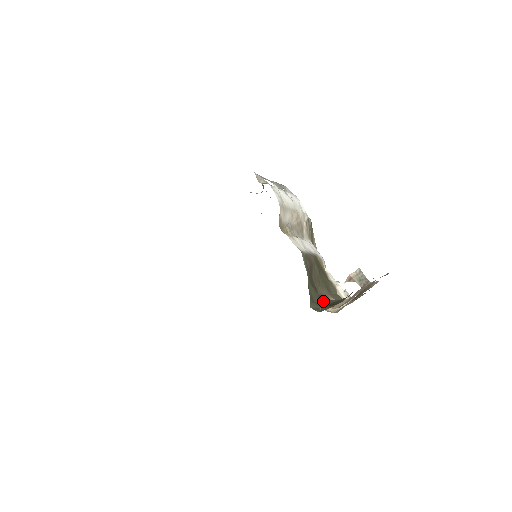
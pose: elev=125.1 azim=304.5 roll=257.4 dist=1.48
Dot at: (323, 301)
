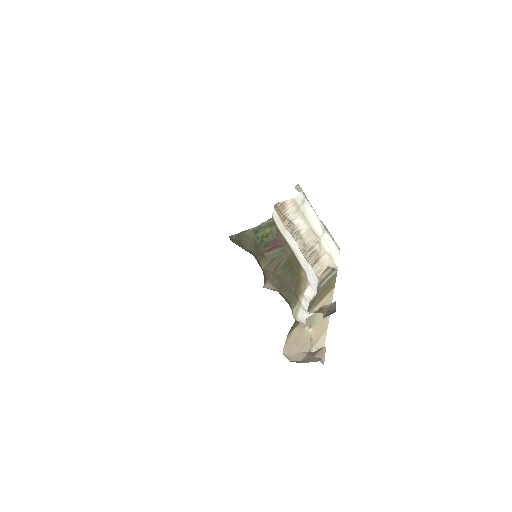
Dot at: (251, 253)
